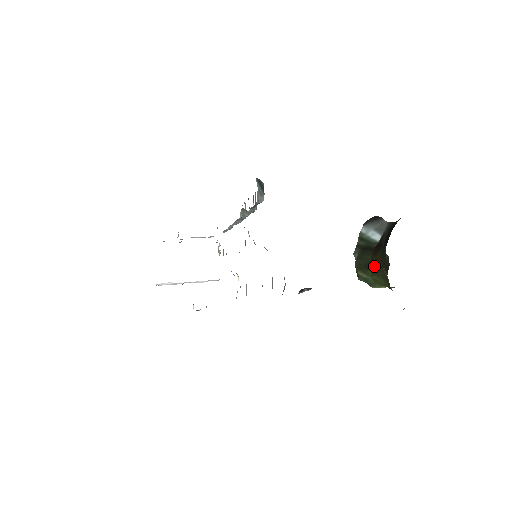
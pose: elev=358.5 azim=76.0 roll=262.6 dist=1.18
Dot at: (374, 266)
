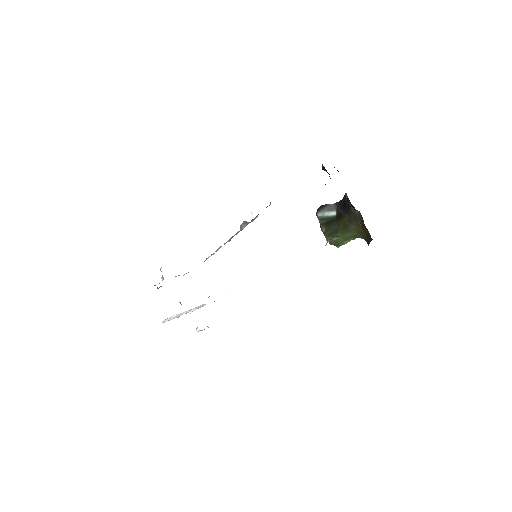
Dot at: (342, 228)
